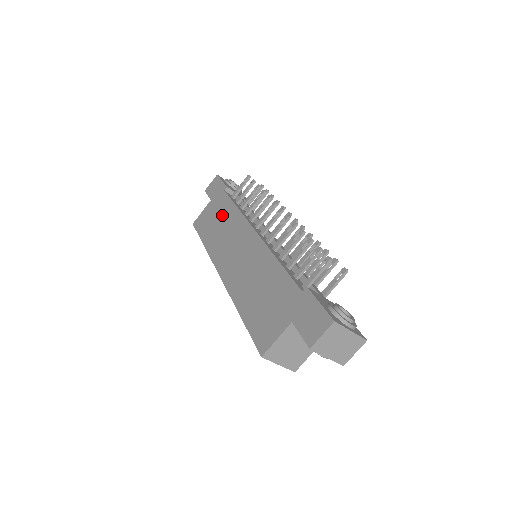
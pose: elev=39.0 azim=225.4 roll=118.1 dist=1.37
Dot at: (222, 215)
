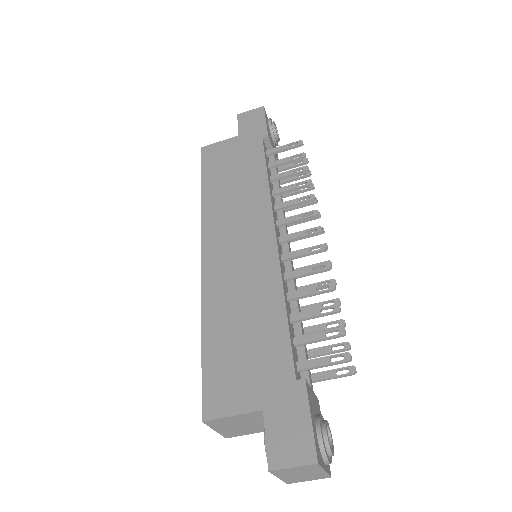
Dot at: (244, 171)
